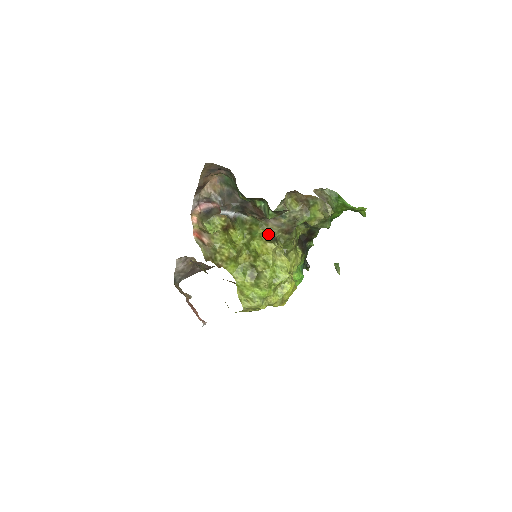
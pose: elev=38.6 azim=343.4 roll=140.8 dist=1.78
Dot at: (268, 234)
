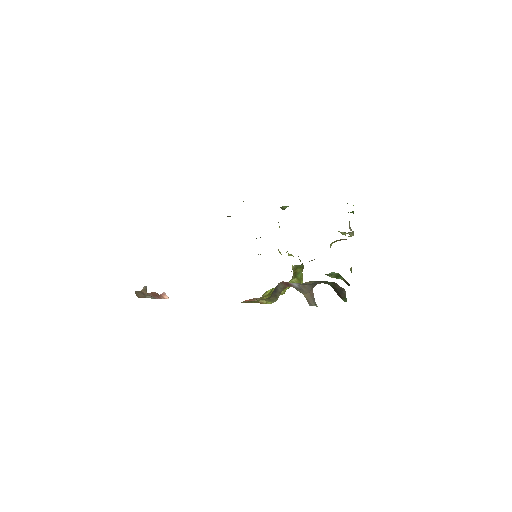
Dot at: occluded
